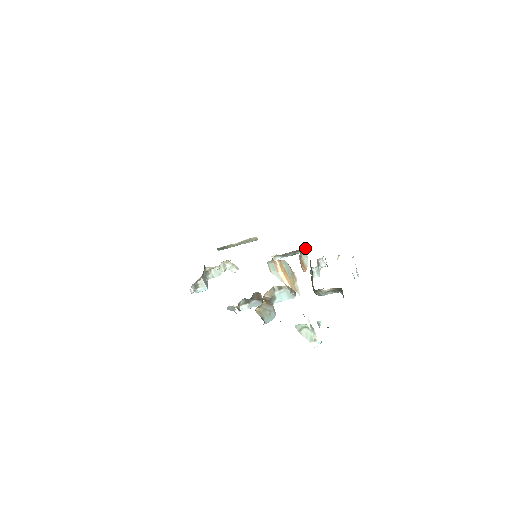
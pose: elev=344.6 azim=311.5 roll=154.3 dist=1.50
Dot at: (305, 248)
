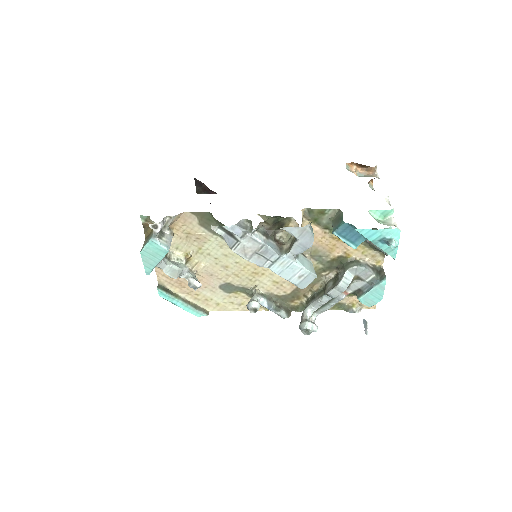
Dot at: (290, 312)
